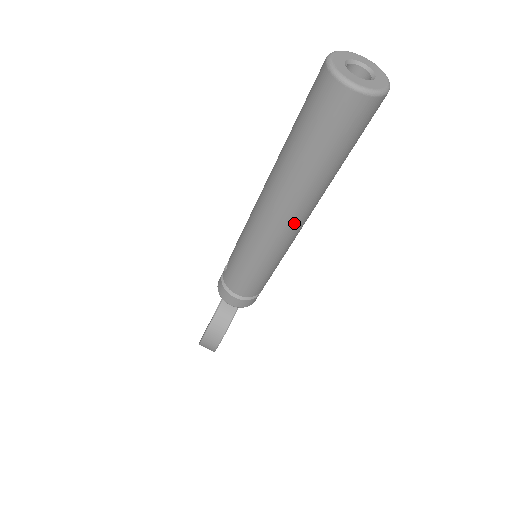
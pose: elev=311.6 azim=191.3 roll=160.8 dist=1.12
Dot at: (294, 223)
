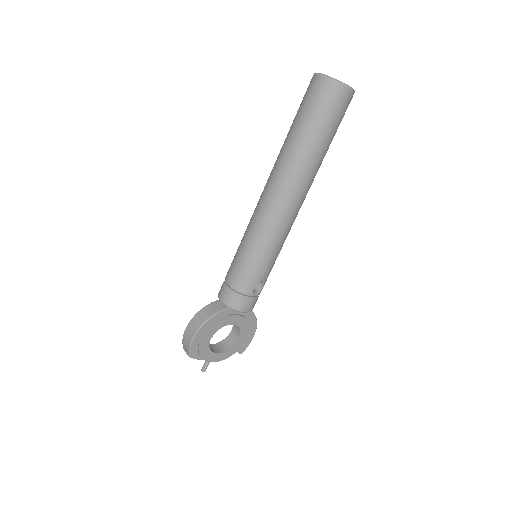
Dot at: (279, 196)
